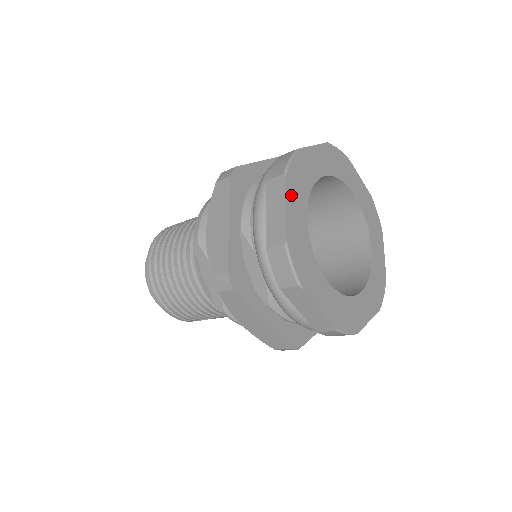
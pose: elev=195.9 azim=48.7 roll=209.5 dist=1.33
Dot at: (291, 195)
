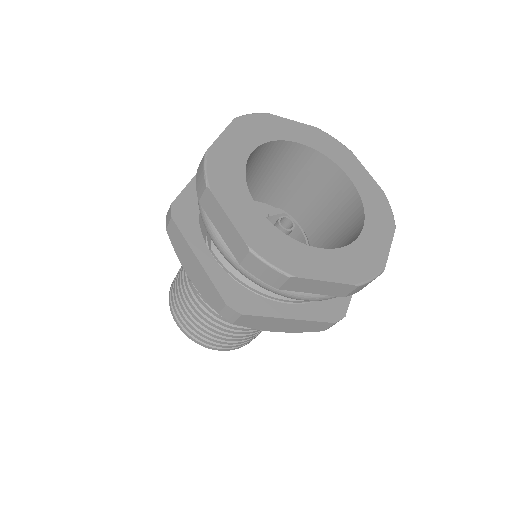
Dot at: (236, 130)
